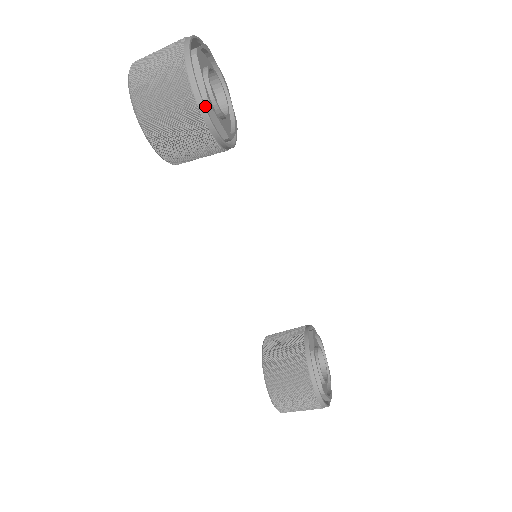
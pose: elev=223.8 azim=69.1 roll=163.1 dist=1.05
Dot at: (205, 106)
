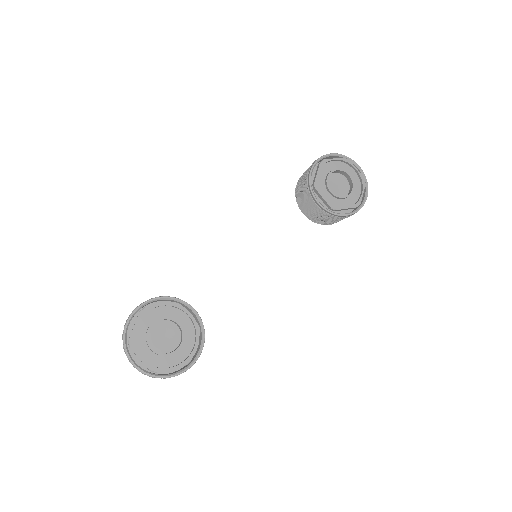
Dot at: (191, 365)
